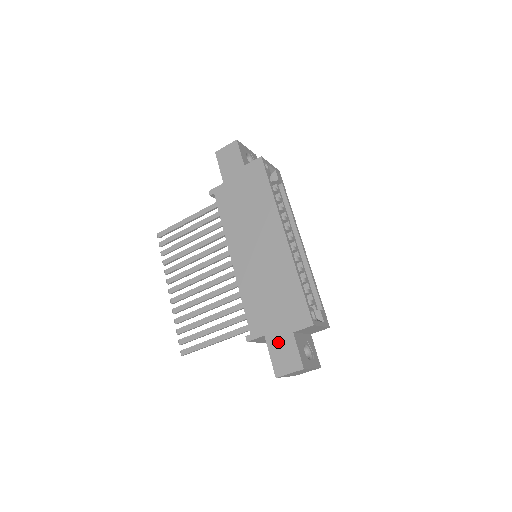
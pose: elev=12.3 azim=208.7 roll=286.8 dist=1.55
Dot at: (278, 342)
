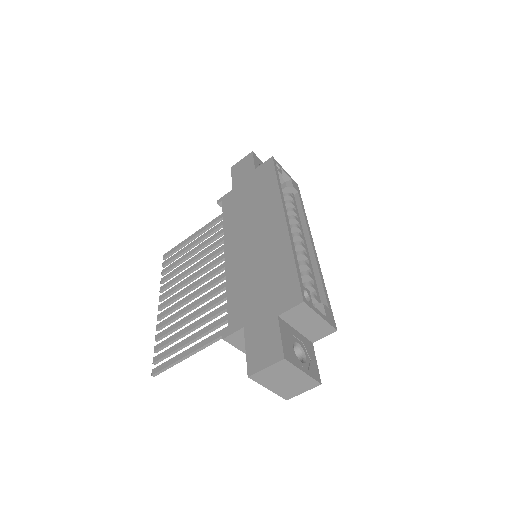
Dot at: (258, 331)
